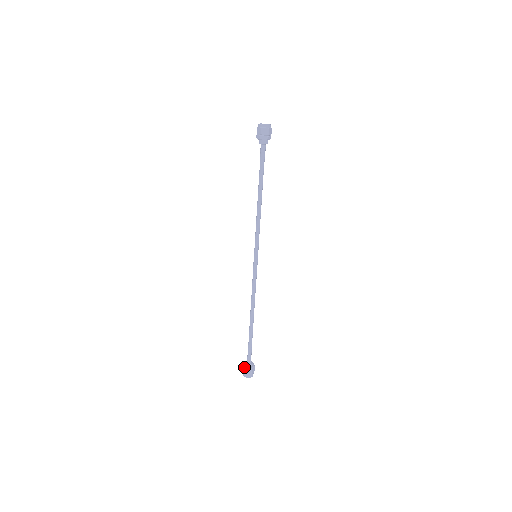
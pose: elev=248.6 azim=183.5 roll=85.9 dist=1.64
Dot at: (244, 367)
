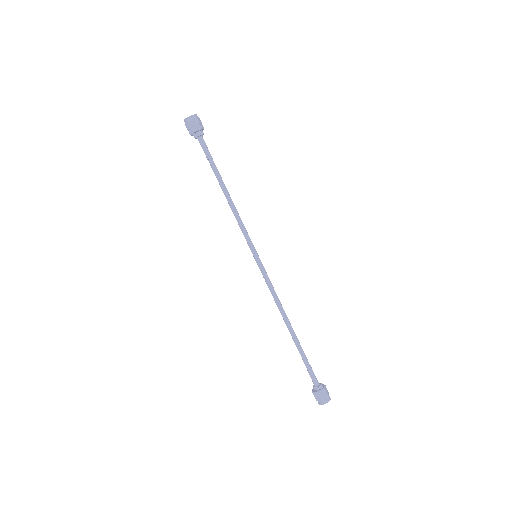
Dot at: (312, 391)
